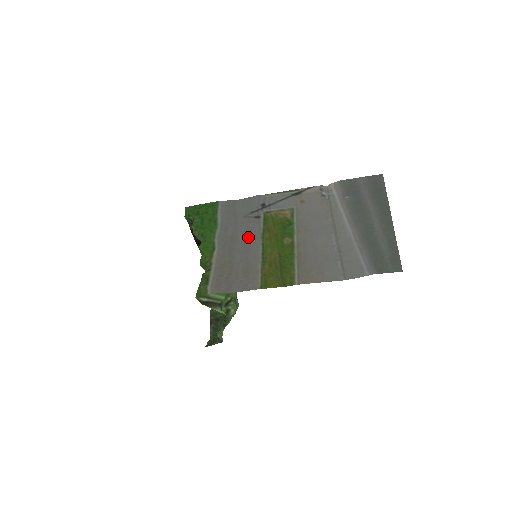
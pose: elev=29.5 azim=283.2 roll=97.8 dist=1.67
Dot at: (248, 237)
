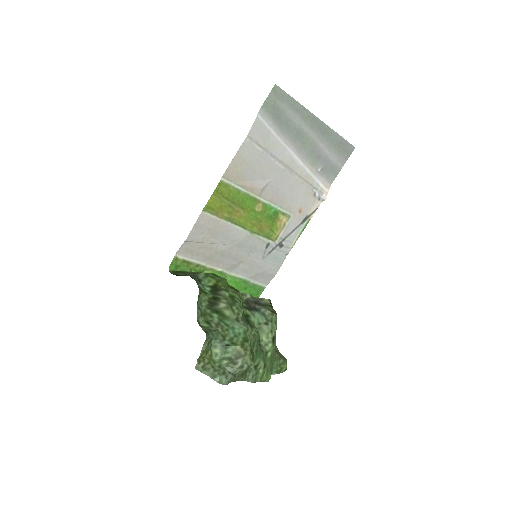
Dot at: (246, 246)
